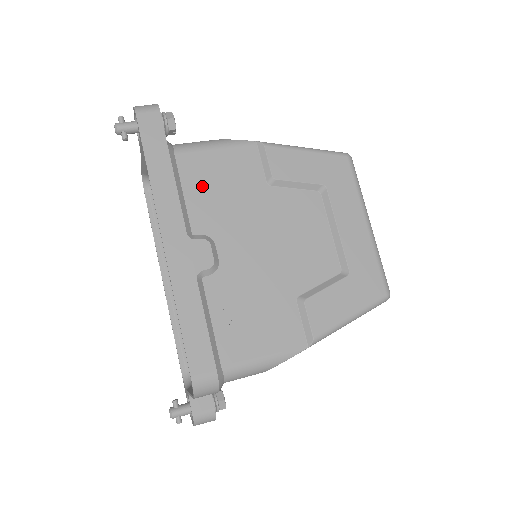
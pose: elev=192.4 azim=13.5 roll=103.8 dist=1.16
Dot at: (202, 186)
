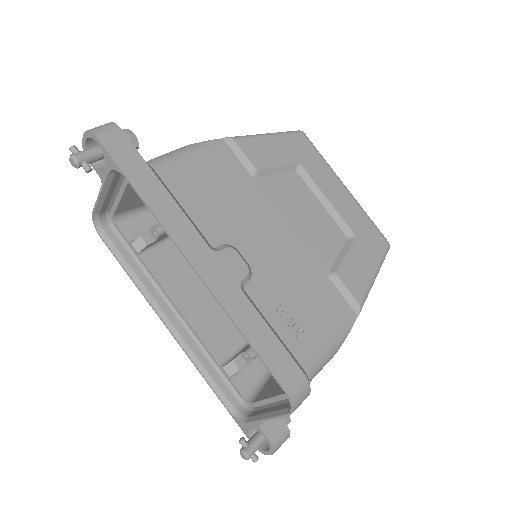
Dot at: (197, 196)
